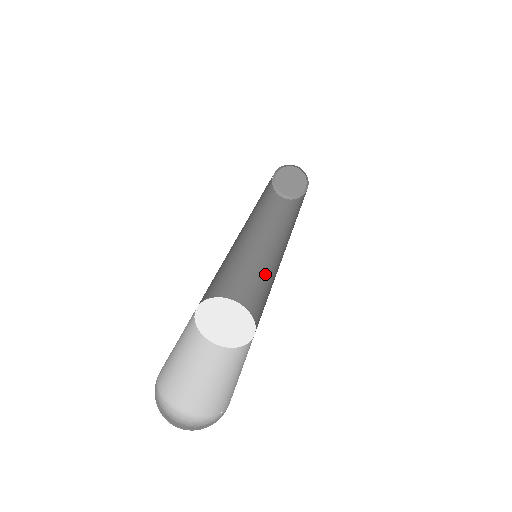
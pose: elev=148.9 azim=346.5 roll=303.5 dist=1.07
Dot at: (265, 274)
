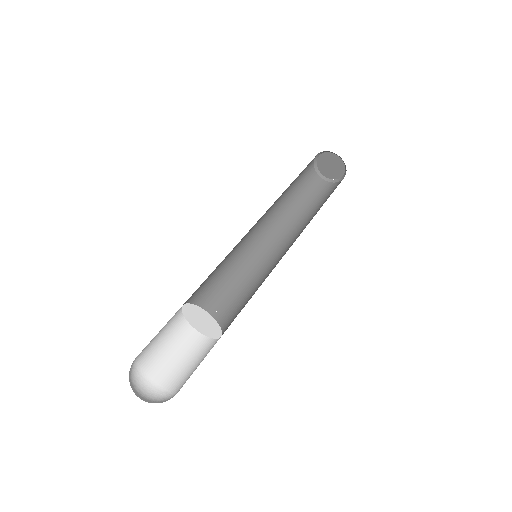
Dot at: (269, 269)
